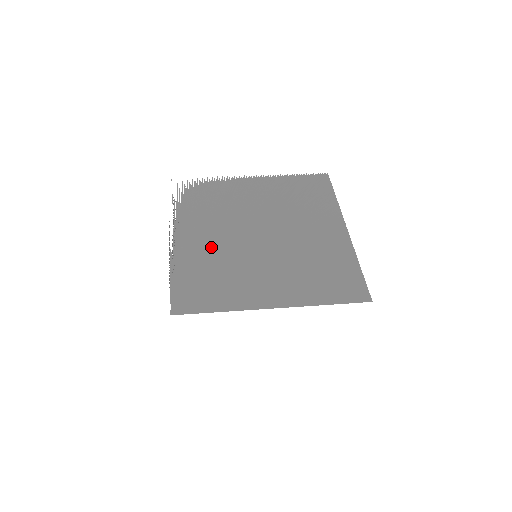
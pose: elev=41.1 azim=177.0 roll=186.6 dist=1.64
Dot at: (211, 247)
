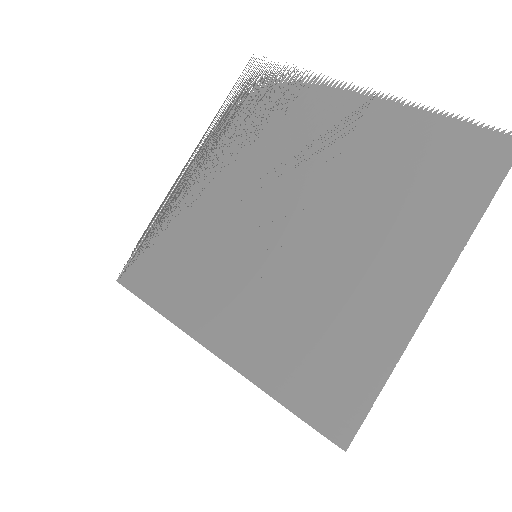
Dot at: (216, 208)
